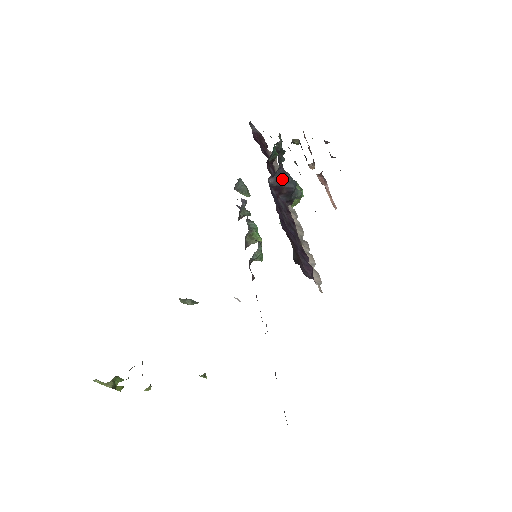
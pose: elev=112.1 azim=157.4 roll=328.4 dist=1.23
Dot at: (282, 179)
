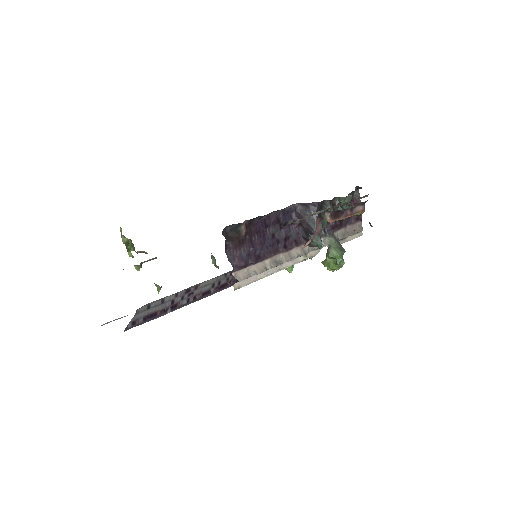
Dot at: (309, 214)
